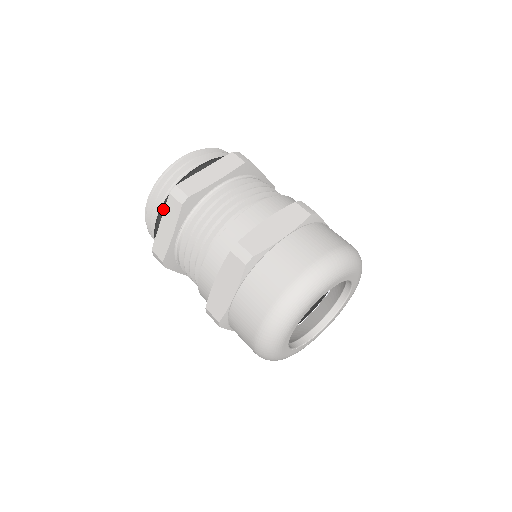
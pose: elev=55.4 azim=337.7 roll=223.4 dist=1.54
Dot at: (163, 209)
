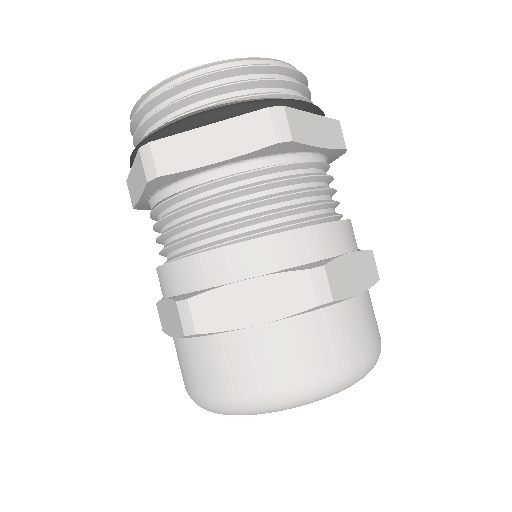
Dot at: (231, 113)
